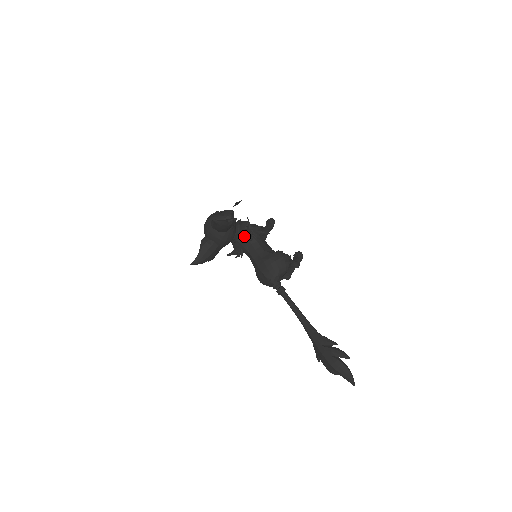
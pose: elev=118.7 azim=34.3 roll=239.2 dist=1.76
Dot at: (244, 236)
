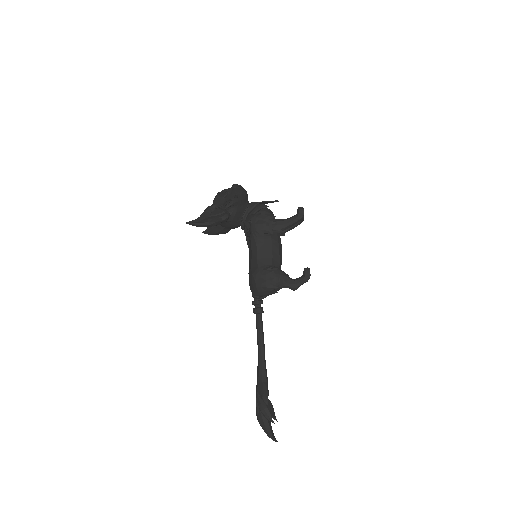
Dot at: (246, 231)
